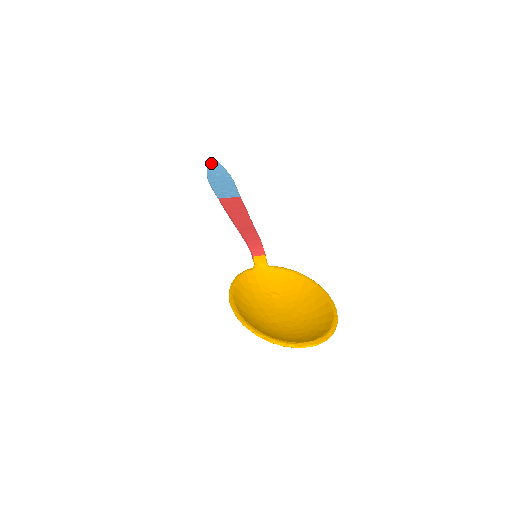
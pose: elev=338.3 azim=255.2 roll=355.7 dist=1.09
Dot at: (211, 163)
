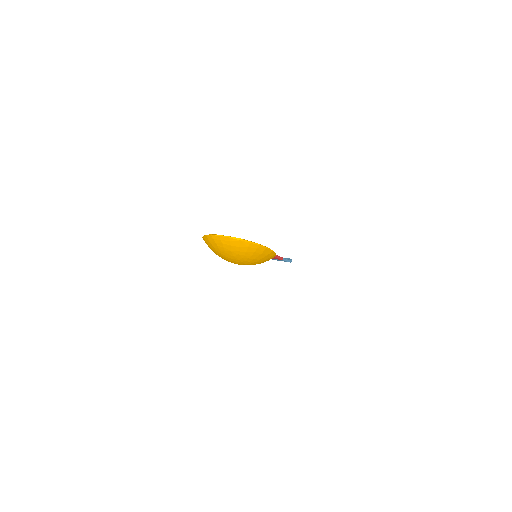
Dot at: (285, 258)
